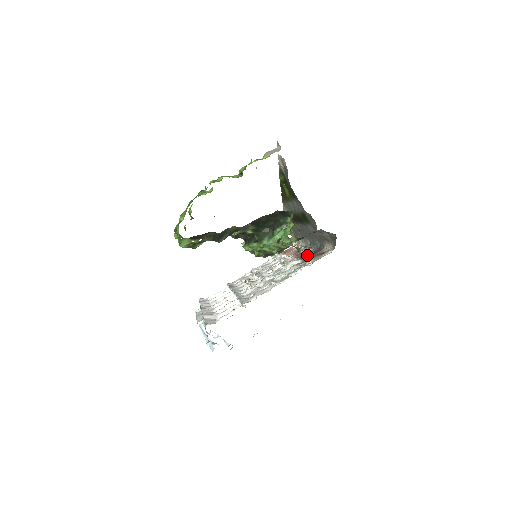
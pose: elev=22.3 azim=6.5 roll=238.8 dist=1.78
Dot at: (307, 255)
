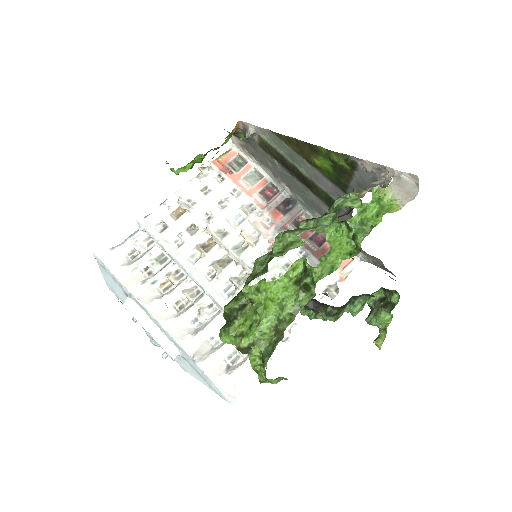
Dot at: (309, 238)
